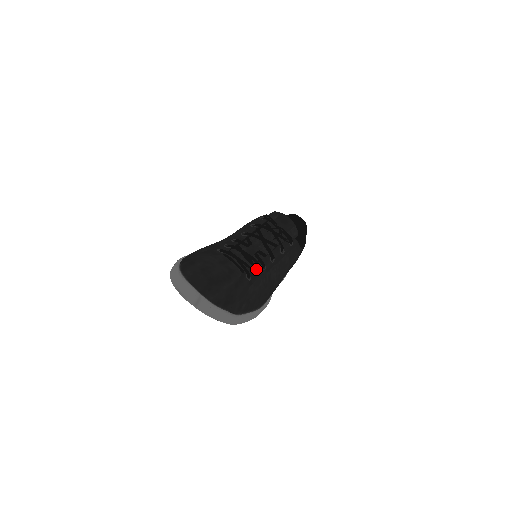
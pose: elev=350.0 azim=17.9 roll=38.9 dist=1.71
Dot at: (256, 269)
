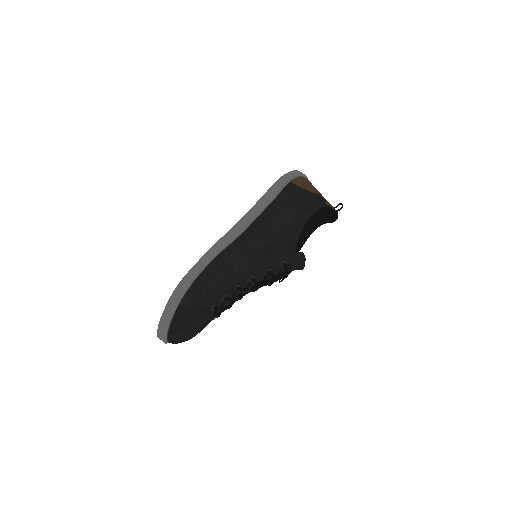
Dot at: occluded
